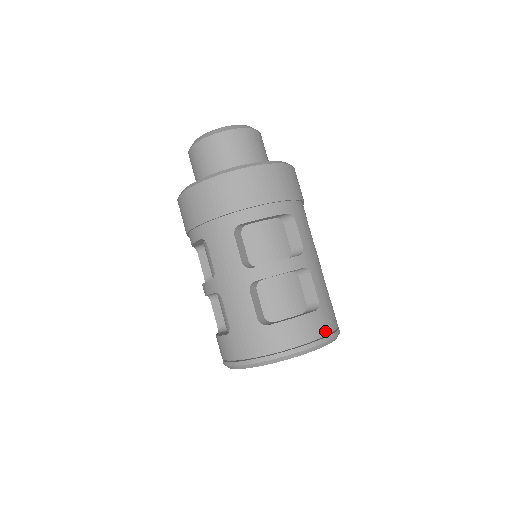
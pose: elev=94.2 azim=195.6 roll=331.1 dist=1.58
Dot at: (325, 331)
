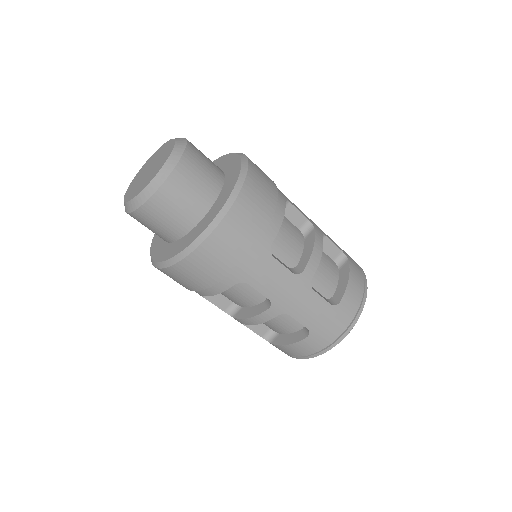
Dot at: (324, 345)
